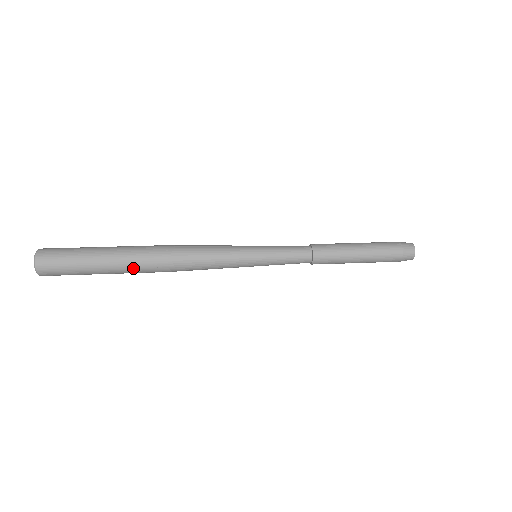
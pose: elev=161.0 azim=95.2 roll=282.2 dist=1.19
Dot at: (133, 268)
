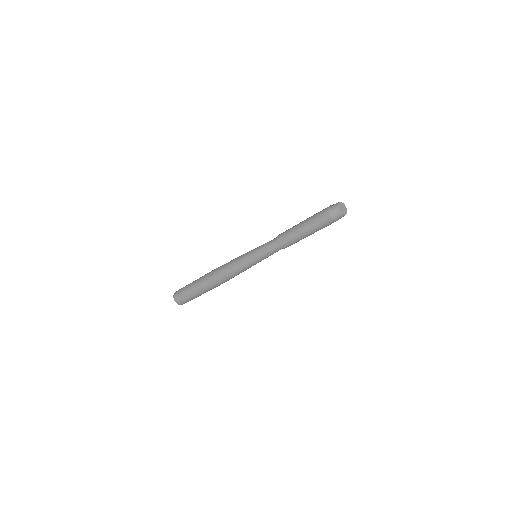
Dot at: (202, 280)
